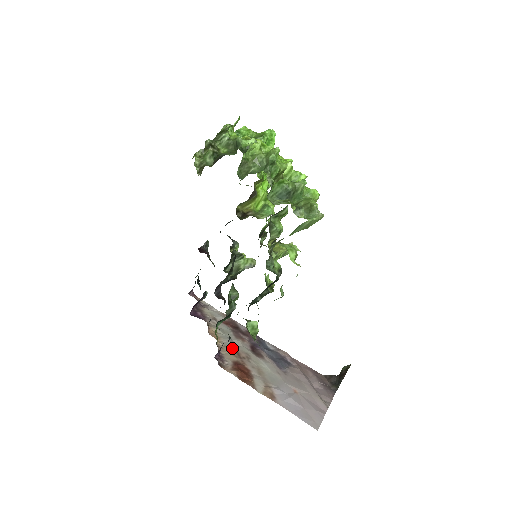
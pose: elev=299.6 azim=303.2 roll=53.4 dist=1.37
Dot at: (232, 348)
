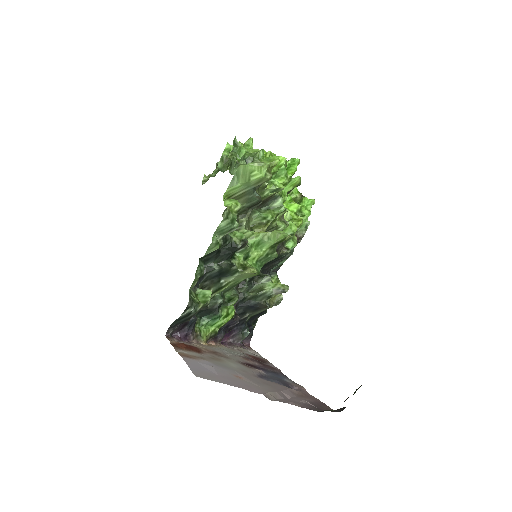
Dot at: (215, 350)
